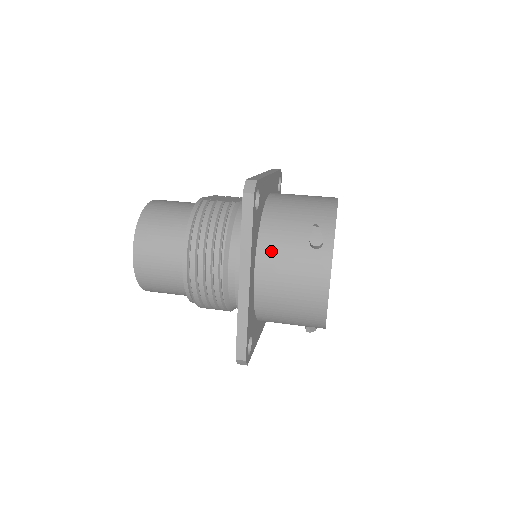
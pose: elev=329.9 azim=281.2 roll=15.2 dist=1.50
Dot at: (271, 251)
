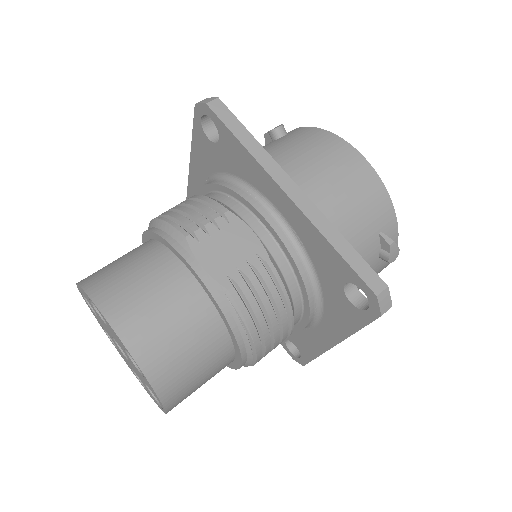
Dot at: occluded
